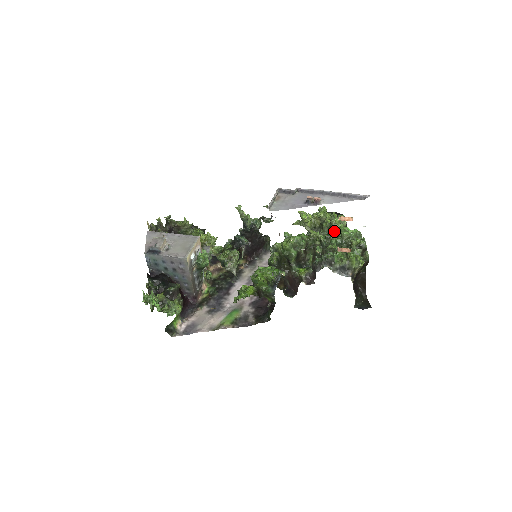
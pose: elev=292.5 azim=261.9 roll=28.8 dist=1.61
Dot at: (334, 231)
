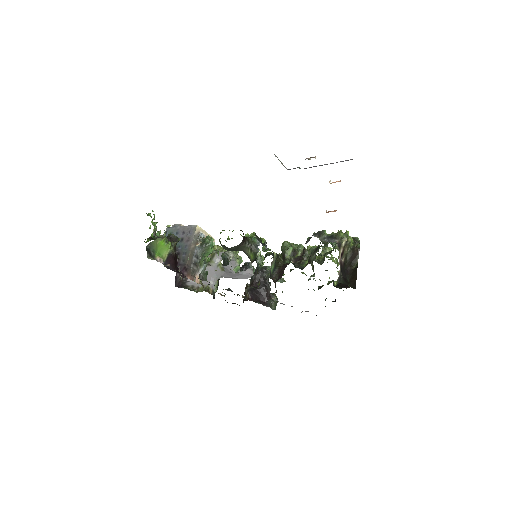
Dot at: occluded
